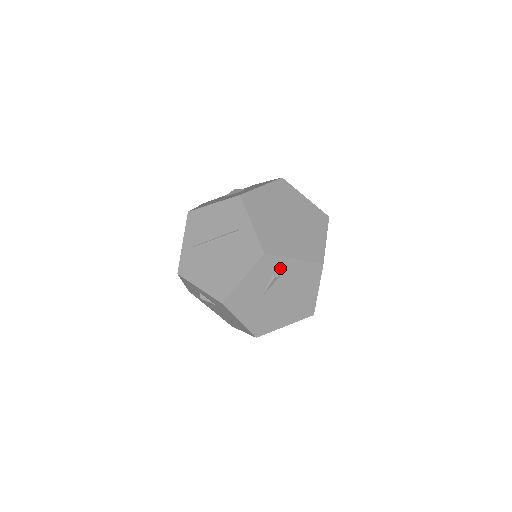
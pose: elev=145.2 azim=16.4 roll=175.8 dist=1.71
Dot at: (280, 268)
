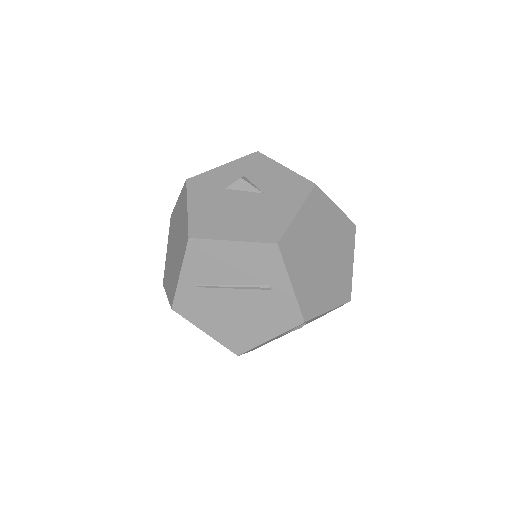
Dot at: (310, 320)
